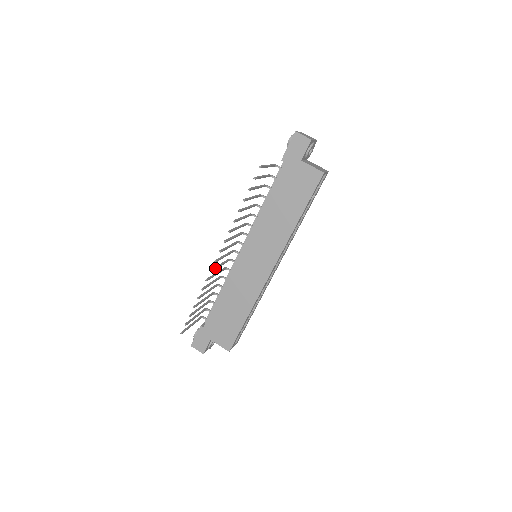
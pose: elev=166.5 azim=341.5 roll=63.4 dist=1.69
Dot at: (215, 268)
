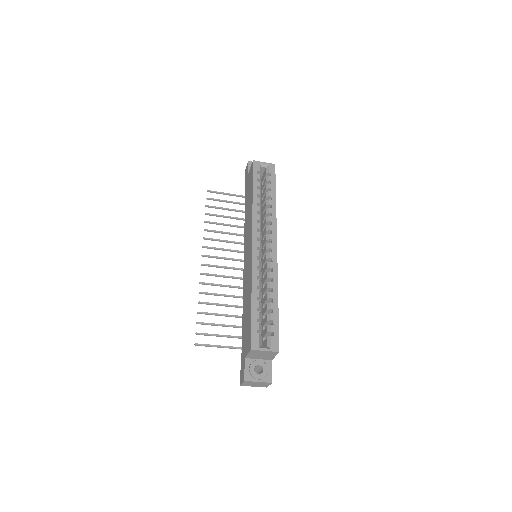
Dot at: (209, 274)
